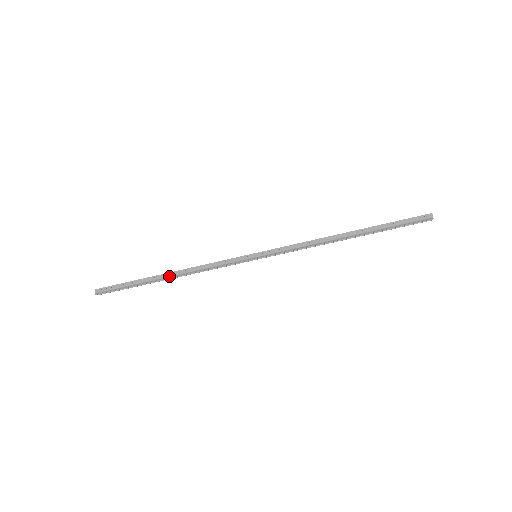
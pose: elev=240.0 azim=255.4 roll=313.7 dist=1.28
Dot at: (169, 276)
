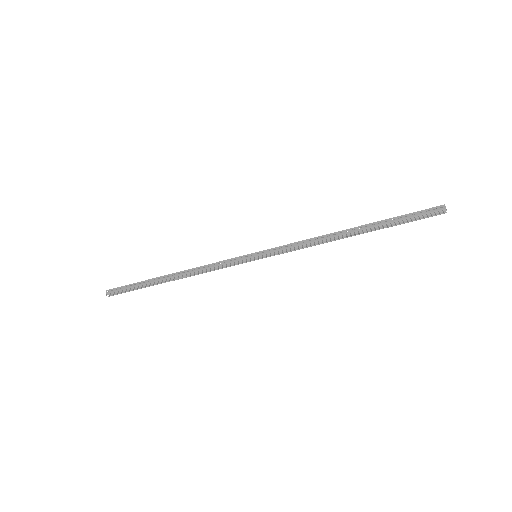
Dot at: (172, 277)
